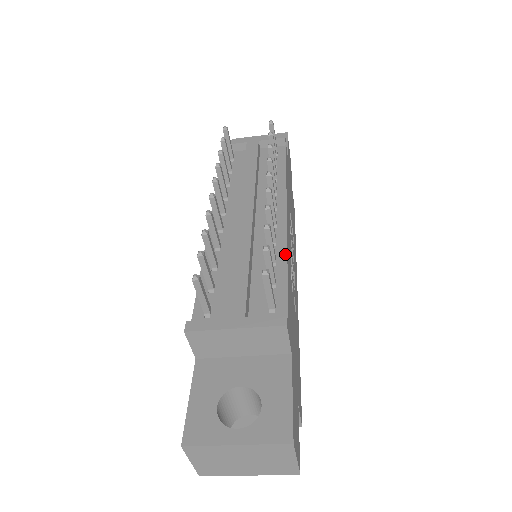
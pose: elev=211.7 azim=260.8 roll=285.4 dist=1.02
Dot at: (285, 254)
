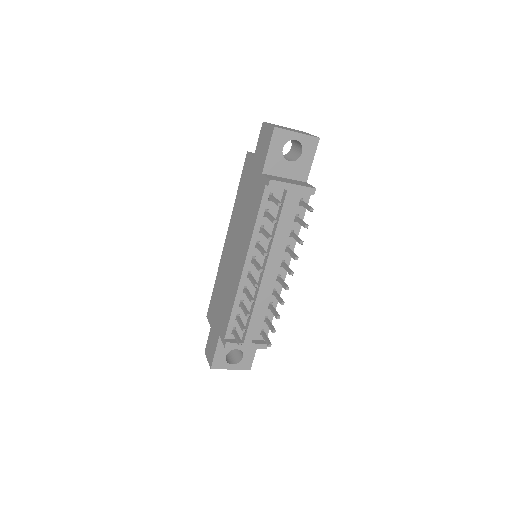
Dot at: (277, 302)
